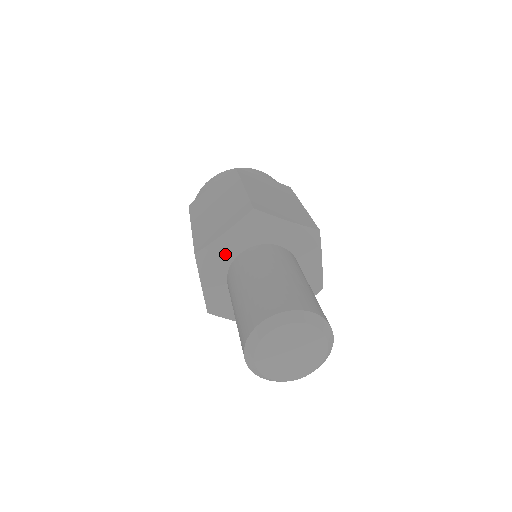
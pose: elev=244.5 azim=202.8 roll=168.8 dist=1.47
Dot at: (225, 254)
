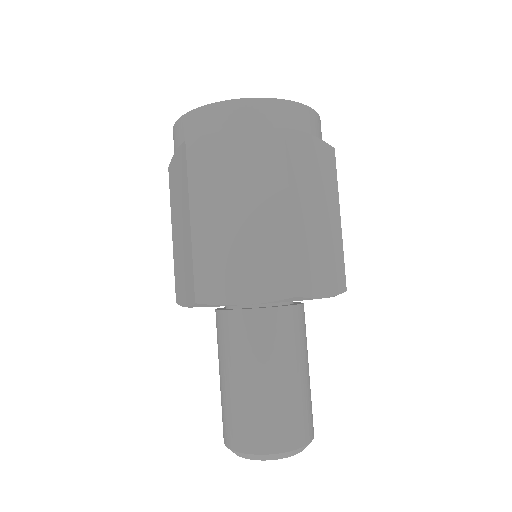
Dot at: occluded
